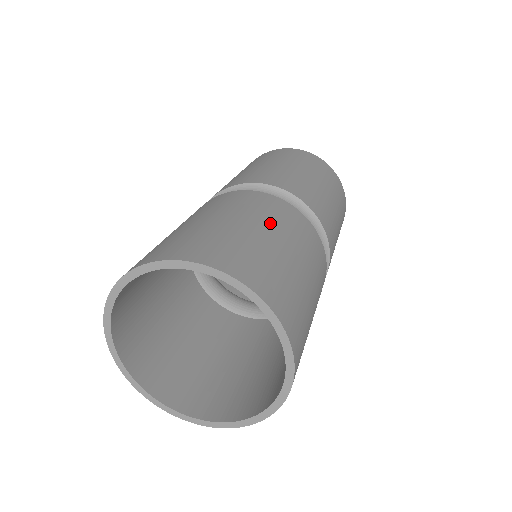
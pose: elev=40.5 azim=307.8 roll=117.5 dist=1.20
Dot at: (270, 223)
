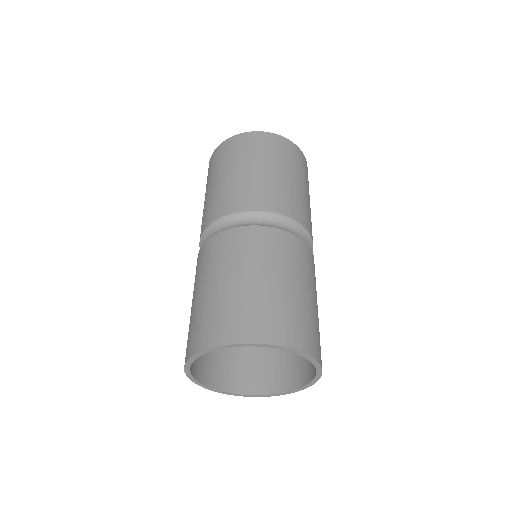
Dot at: (312, 285)
